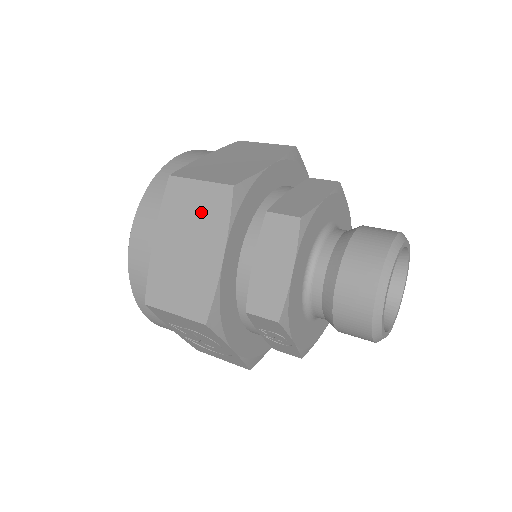
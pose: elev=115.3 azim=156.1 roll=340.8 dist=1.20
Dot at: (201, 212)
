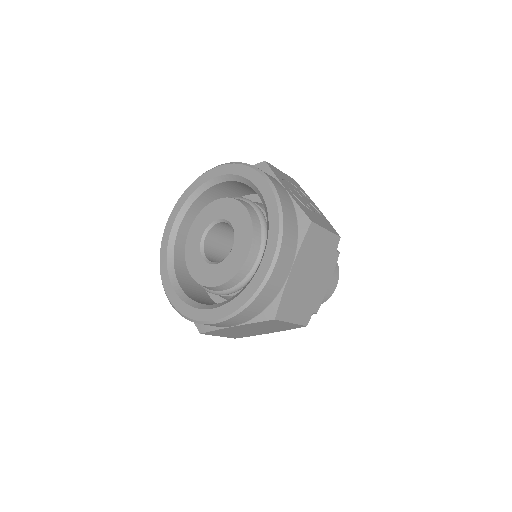
Dot at: (277, 327)
